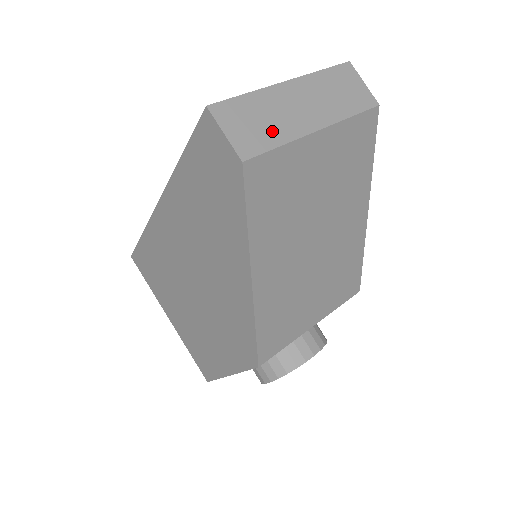
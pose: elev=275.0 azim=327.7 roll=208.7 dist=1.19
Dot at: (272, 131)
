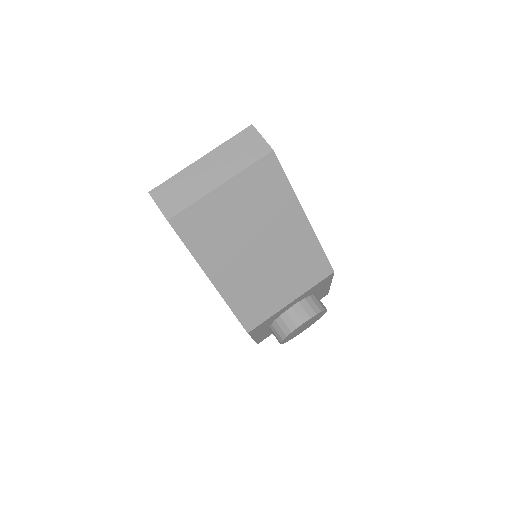
Dot at: (188, 196)
